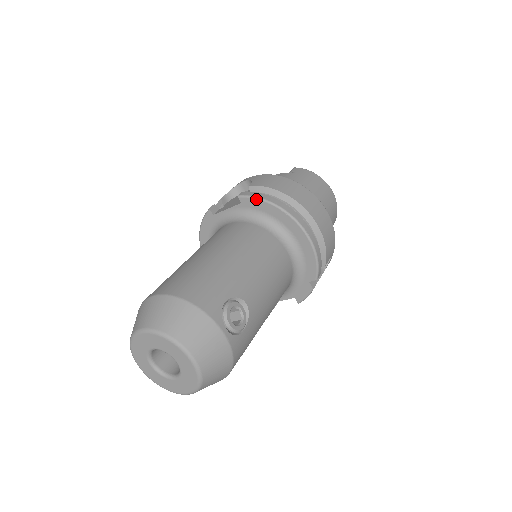
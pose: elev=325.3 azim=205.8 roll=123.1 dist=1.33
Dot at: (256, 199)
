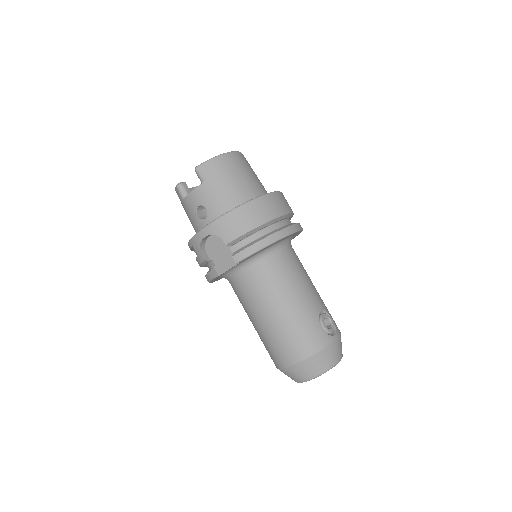
Dot at: occluded
